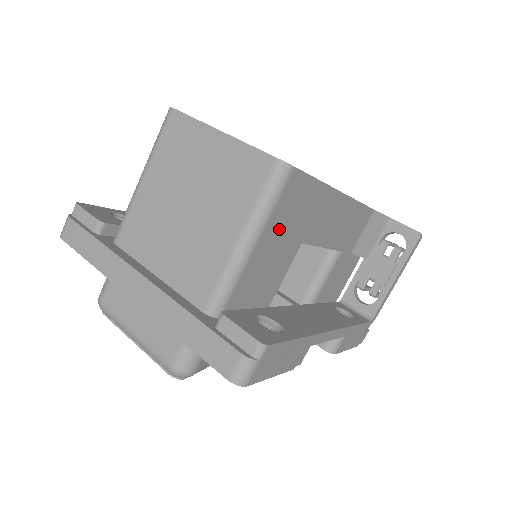
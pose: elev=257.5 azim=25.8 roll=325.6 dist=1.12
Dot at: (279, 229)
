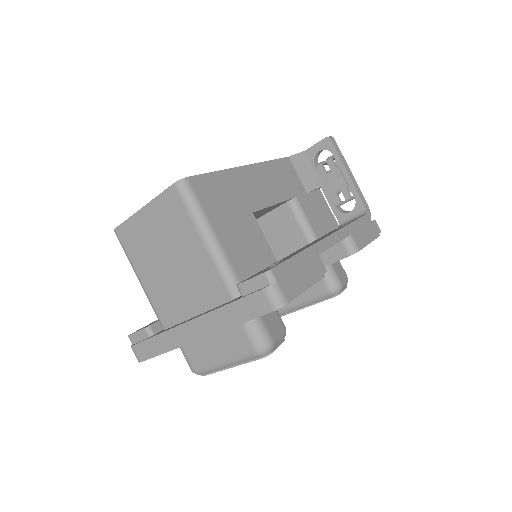
Dot at: (222, 216)
